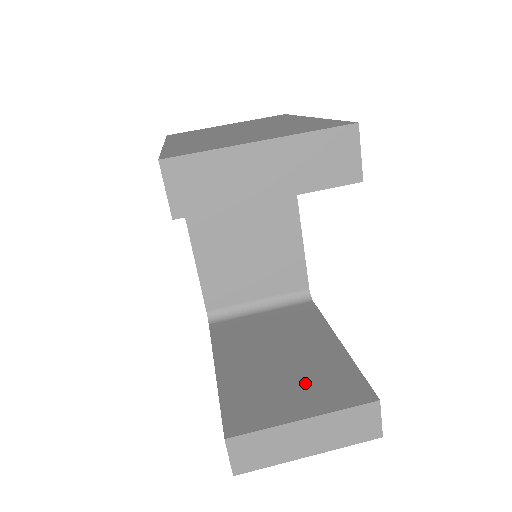
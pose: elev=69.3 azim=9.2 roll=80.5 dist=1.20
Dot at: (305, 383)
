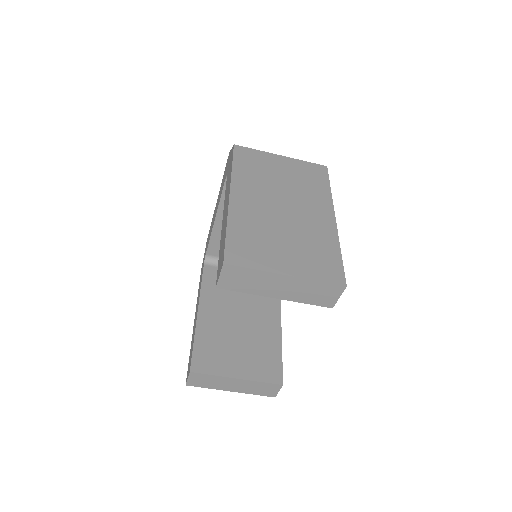
Dot at: (248, 352)
